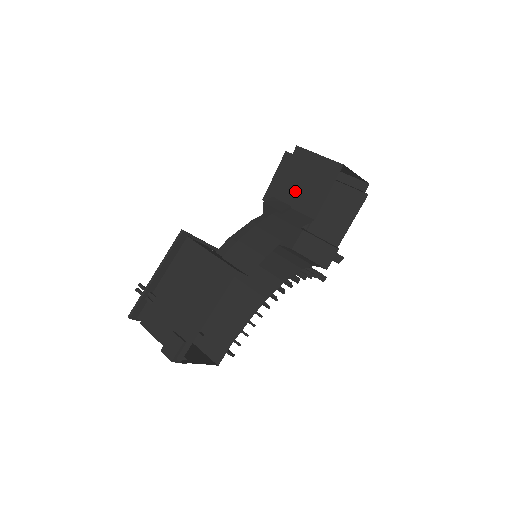
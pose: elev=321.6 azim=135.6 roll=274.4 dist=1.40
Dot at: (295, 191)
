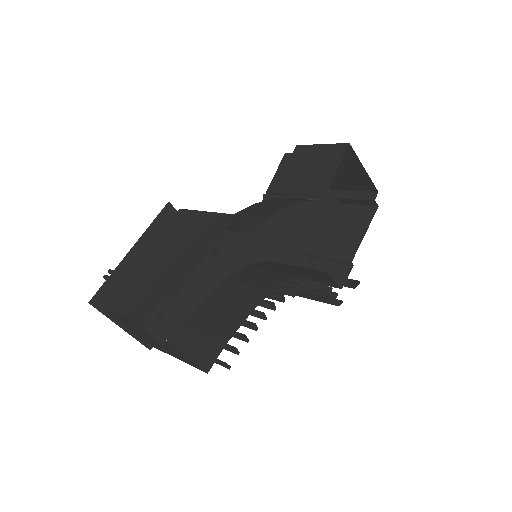
Dot at: (298, 182)
